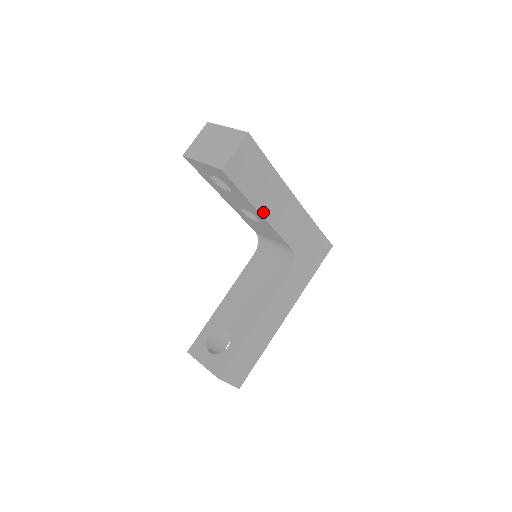
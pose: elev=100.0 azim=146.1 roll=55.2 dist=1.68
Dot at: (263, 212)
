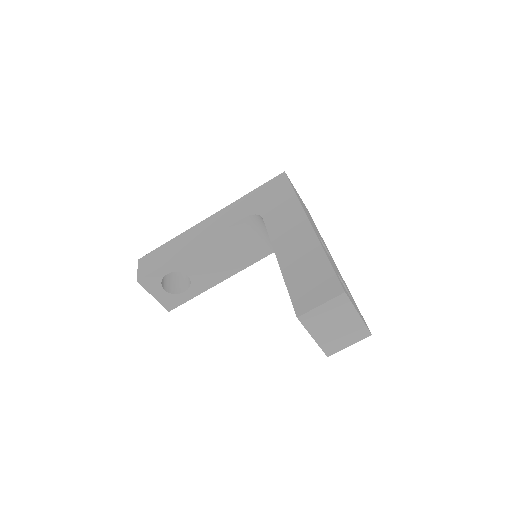
Dot at: occluded
